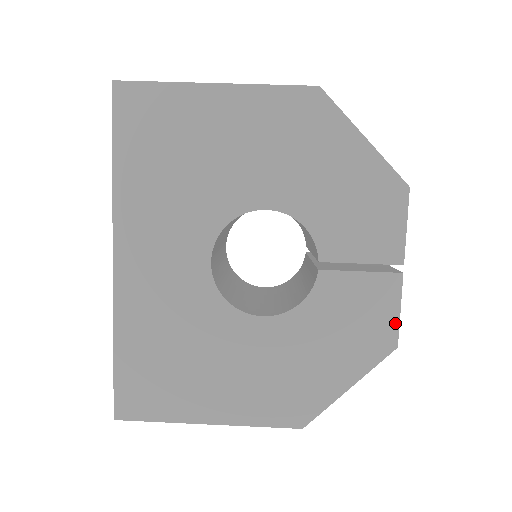
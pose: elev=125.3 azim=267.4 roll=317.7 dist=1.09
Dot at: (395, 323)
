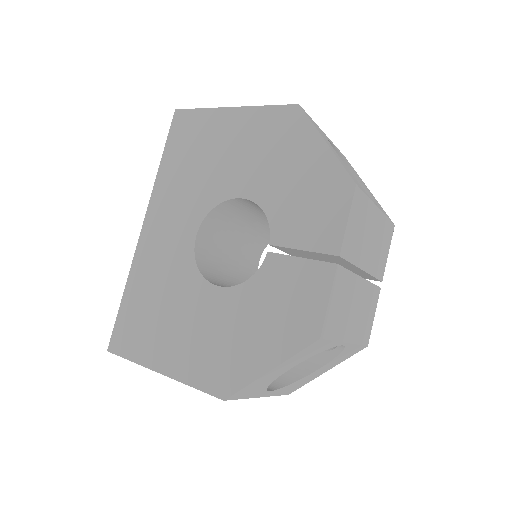
Dot at: (322, 313)
